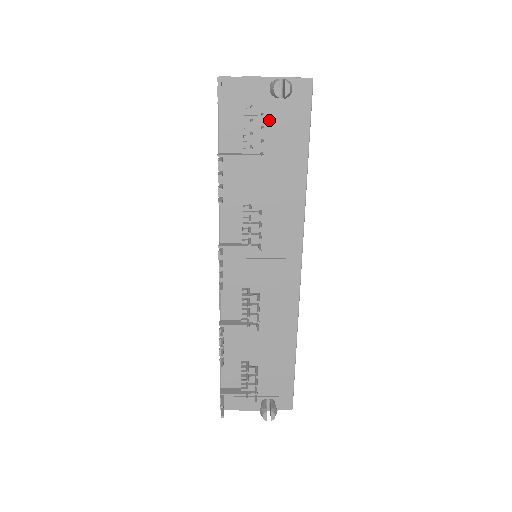
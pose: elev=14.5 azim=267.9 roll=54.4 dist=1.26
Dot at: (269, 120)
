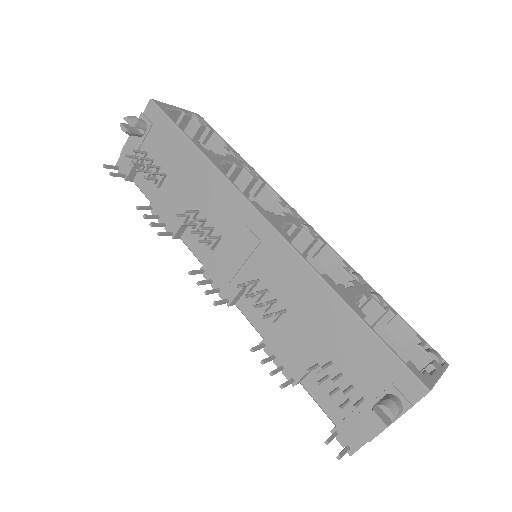
Dot at: (152, 152)
